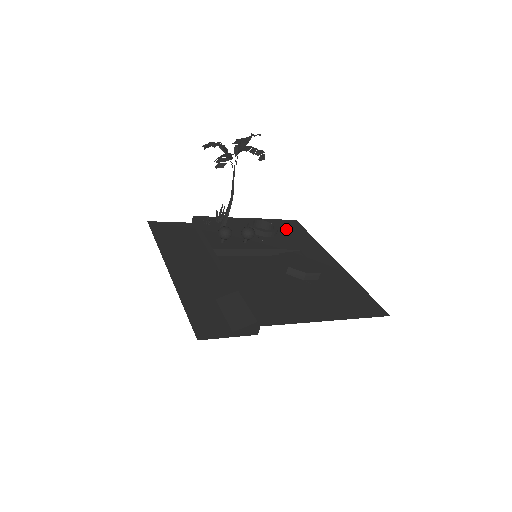
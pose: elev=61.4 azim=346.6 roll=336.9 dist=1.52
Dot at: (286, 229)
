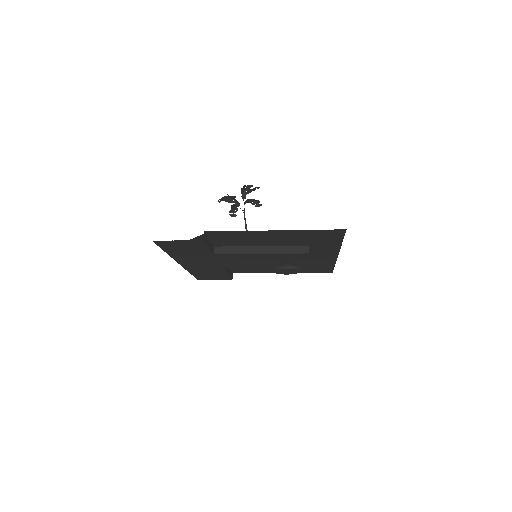
Dot at: (312, 268)
